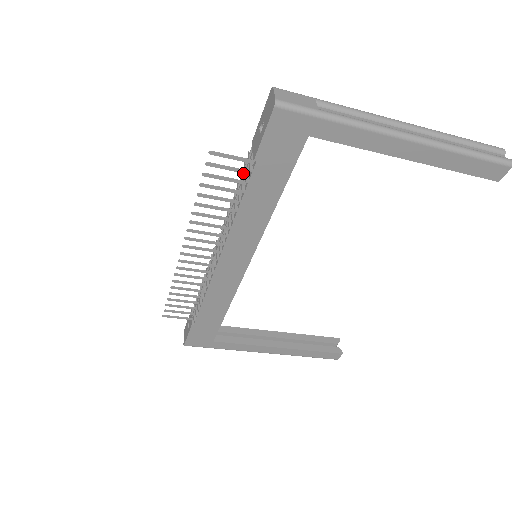
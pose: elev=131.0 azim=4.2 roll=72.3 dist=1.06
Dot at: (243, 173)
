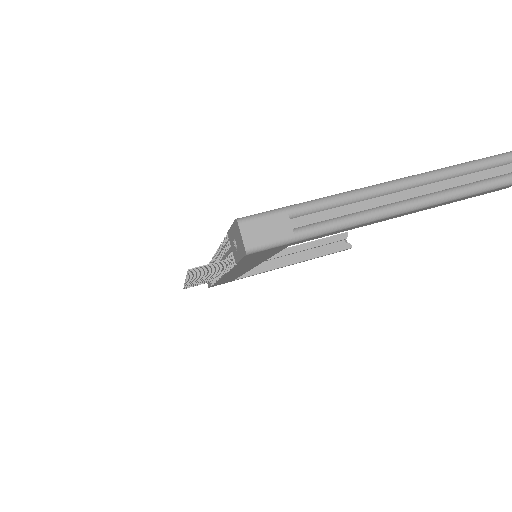
Dot at: (226, 245)
